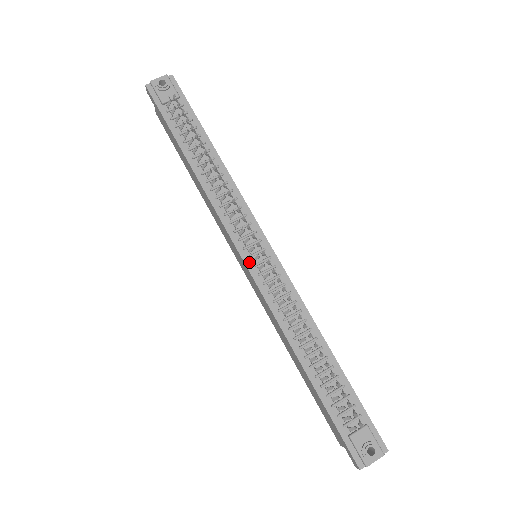
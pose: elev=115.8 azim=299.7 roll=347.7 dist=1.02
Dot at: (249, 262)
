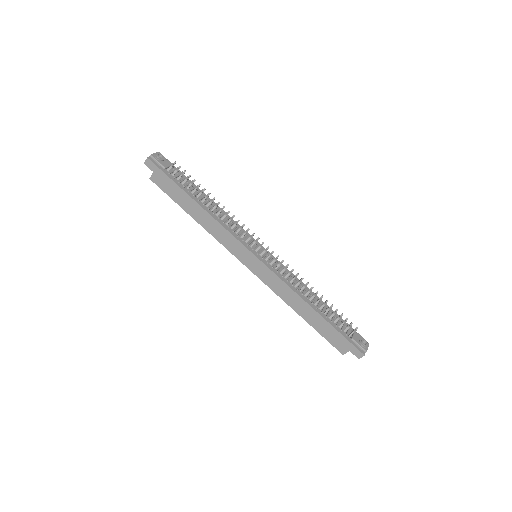
Dot at: (259, 257)
